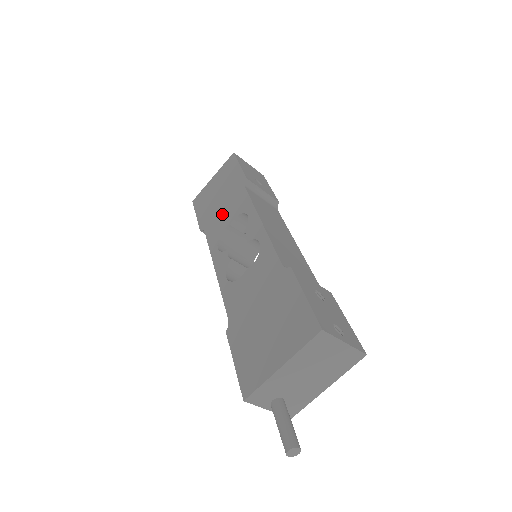
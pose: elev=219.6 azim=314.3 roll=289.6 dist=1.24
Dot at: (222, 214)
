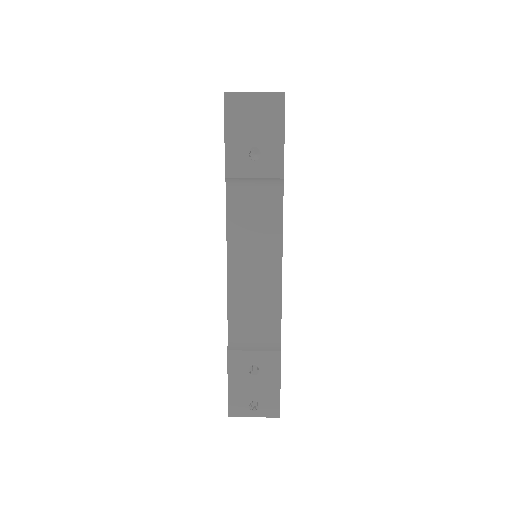
Dot at: occluded
